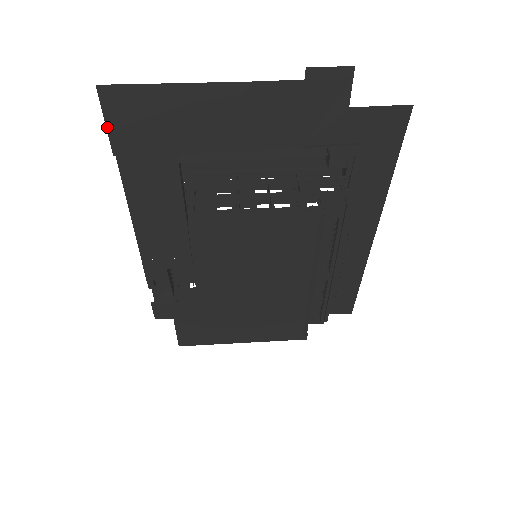
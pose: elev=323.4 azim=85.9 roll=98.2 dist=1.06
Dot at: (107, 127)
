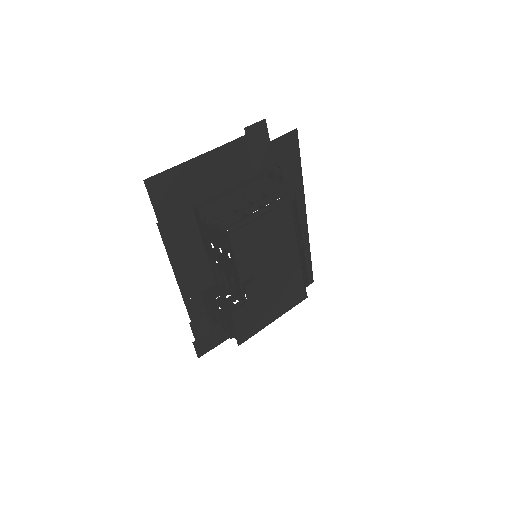
Dot at: (153, 205)
